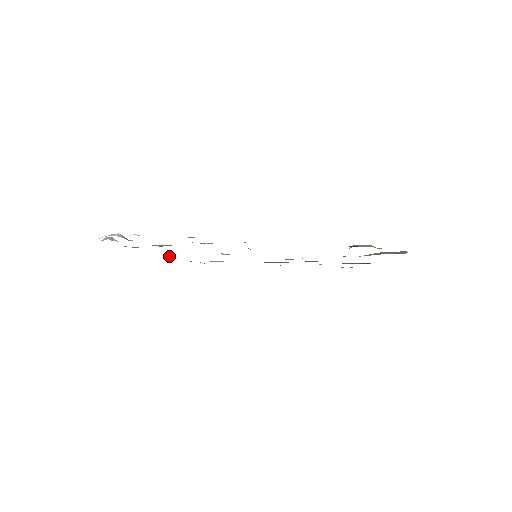
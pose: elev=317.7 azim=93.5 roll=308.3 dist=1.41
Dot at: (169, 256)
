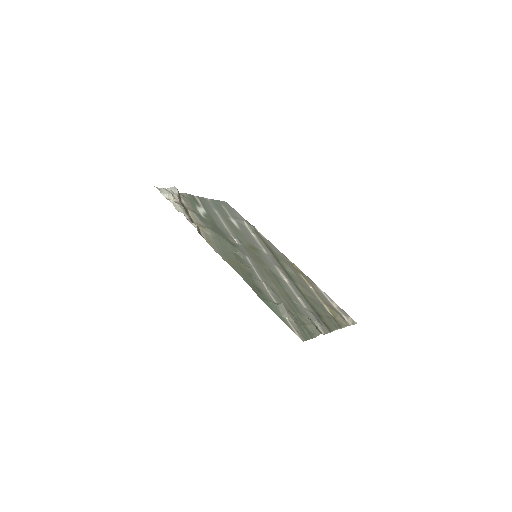
Dot at: (219, 215)
